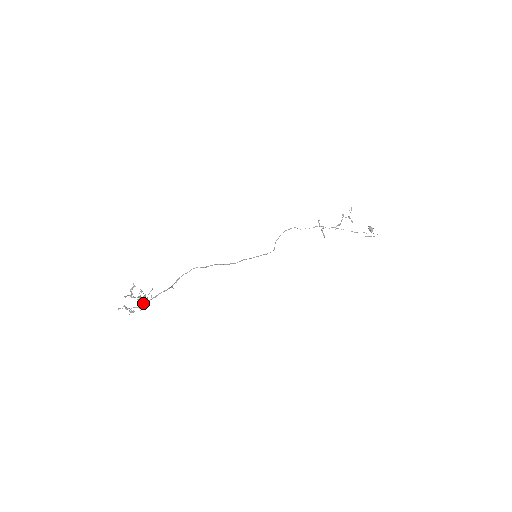
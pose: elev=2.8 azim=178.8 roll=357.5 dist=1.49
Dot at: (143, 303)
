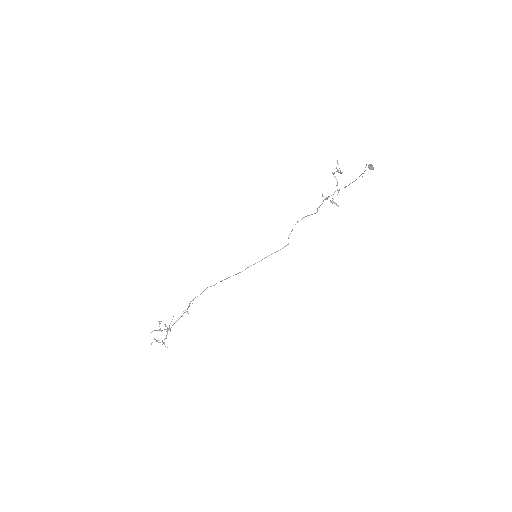
Dot at: (167, 332)
